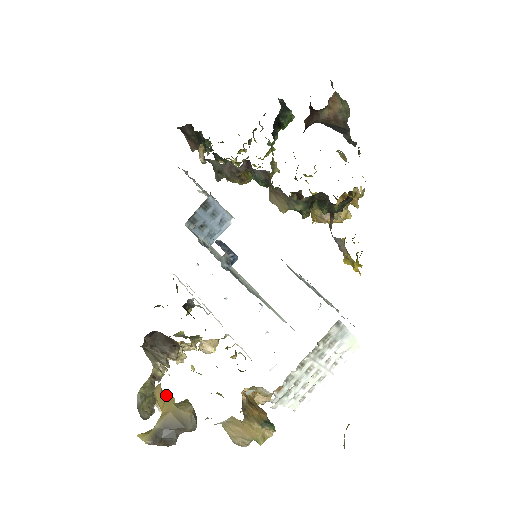
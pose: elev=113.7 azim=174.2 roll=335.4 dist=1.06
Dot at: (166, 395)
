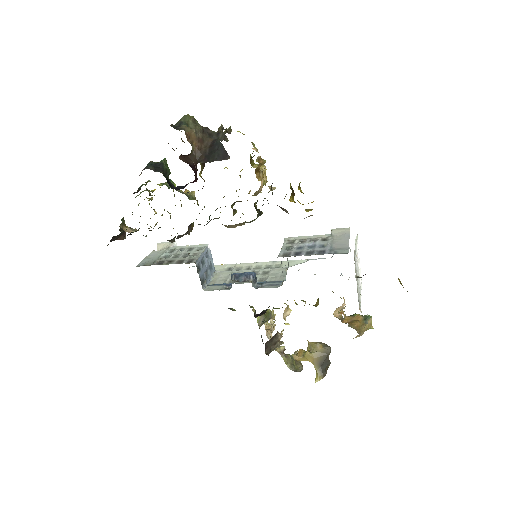
Dot at: (302, 354)
